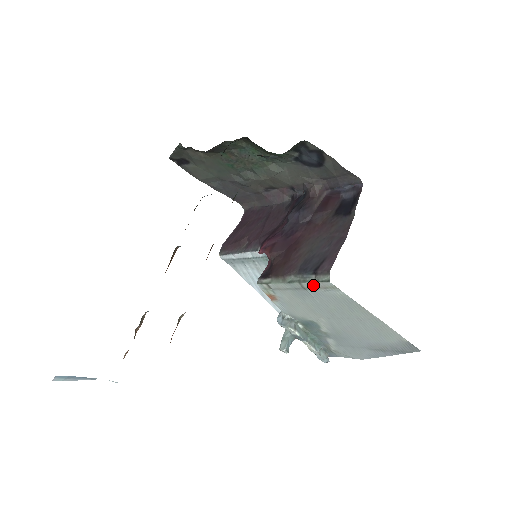
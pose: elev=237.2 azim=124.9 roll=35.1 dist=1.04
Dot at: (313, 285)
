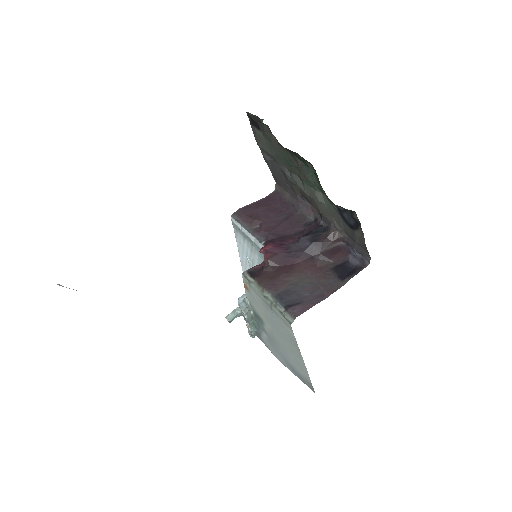
Dot at: (279, 314)
